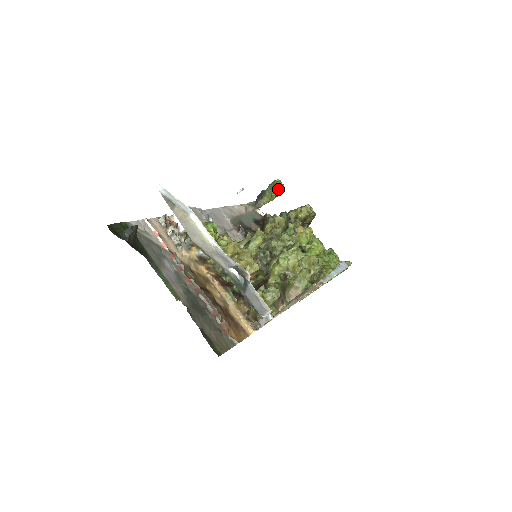
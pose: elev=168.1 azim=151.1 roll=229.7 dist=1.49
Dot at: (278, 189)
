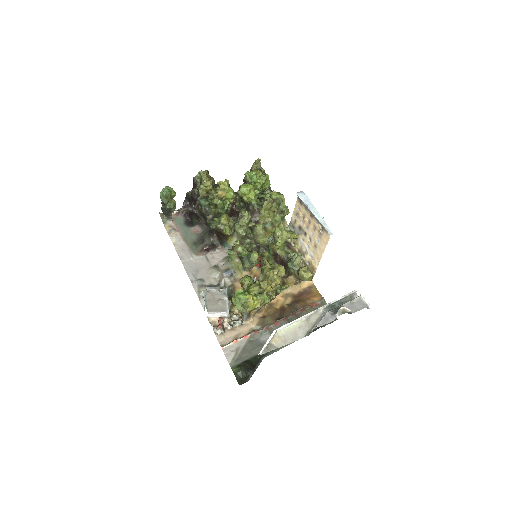
Dot at: (171, 195)
